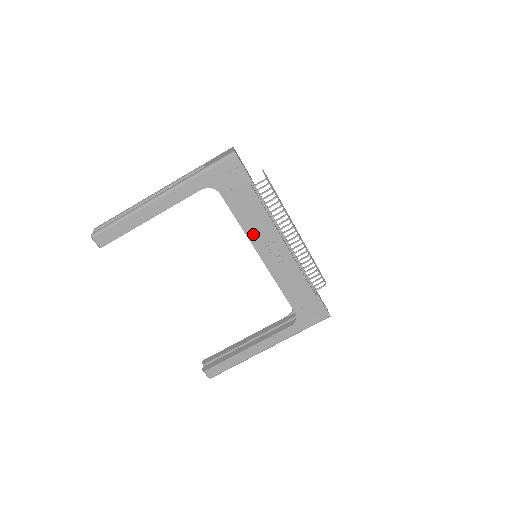
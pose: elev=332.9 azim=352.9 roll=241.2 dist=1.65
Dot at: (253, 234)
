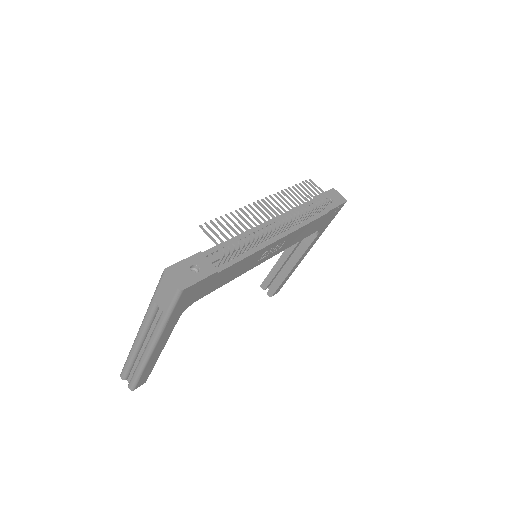
Dot at: (247, 268)
